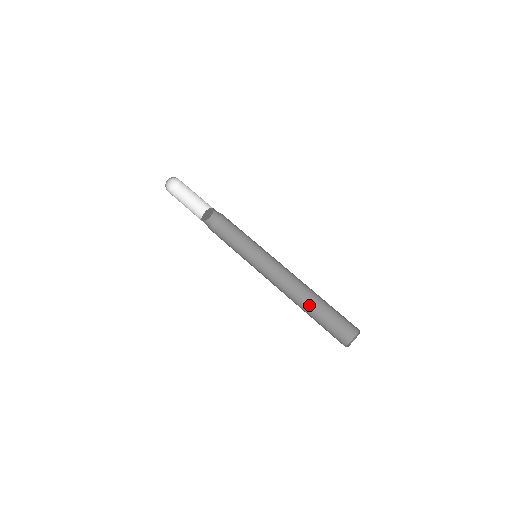
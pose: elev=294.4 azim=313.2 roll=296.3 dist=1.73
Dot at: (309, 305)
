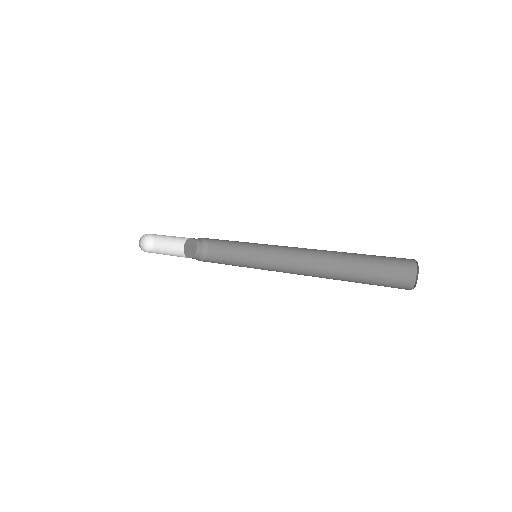
Dot at: (336, 279)
